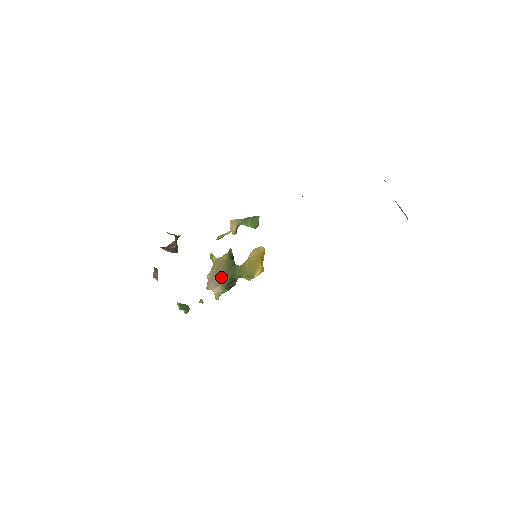
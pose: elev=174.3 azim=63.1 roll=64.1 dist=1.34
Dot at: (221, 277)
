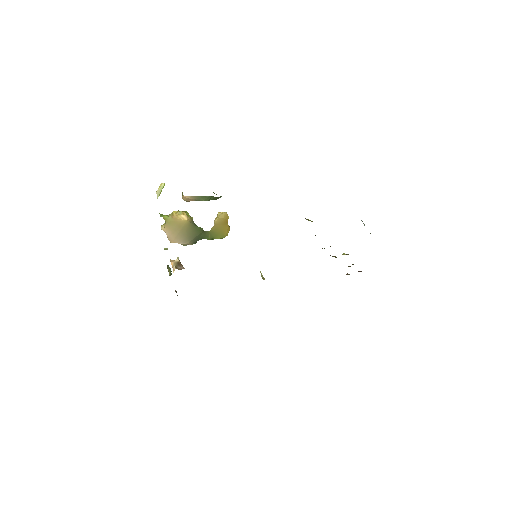
Dot at: (189, 238)
